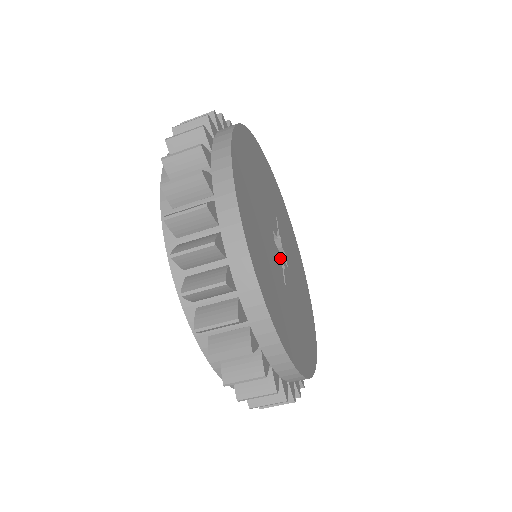
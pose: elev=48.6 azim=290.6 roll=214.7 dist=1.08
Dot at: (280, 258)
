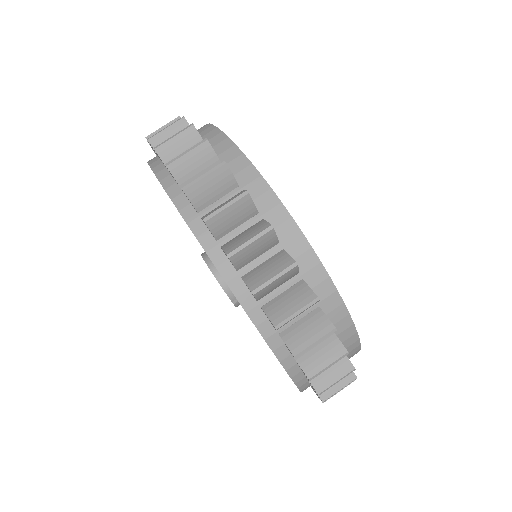
Dot at: occluded
